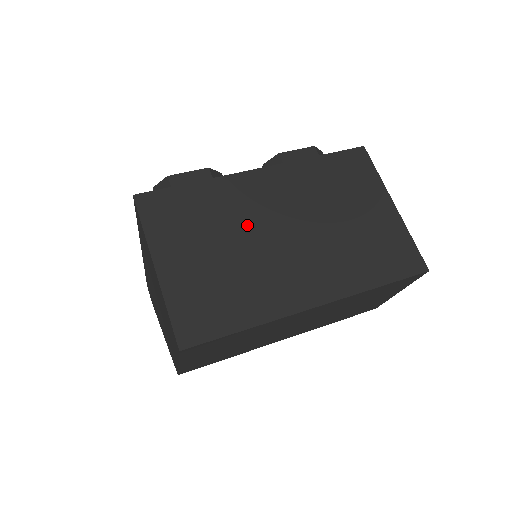
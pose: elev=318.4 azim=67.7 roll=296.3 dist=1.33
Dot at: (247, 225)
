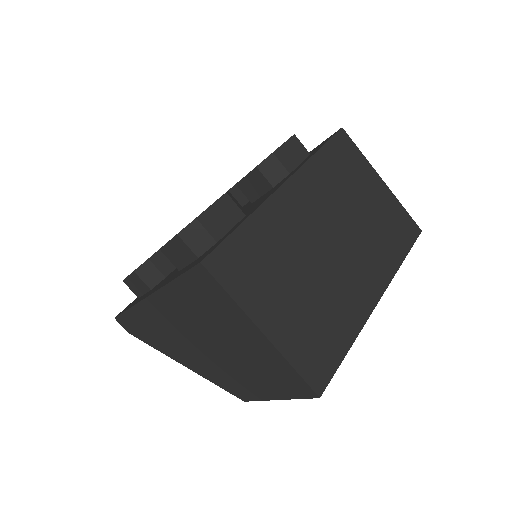
Dot at: (305, 249)
